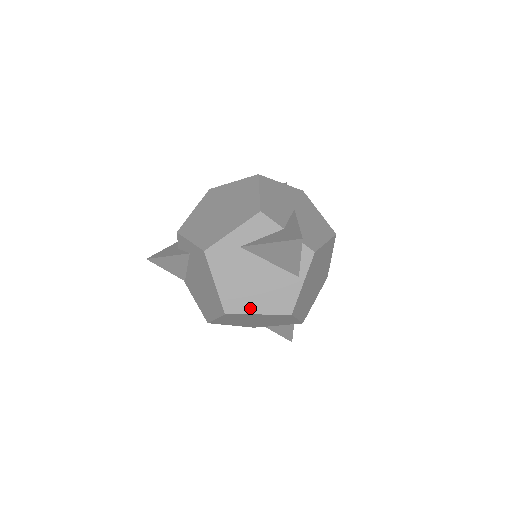
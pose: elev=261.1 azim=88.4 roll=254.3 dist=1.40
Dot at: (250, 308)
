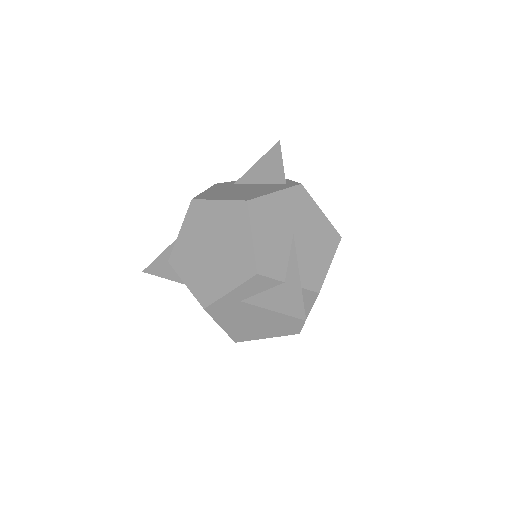
Dot at: (258, 336)
